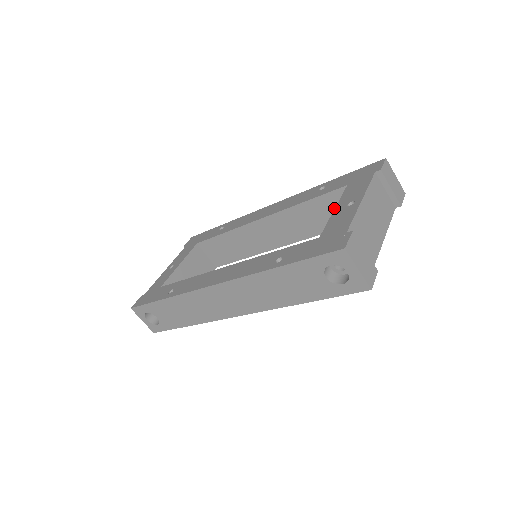
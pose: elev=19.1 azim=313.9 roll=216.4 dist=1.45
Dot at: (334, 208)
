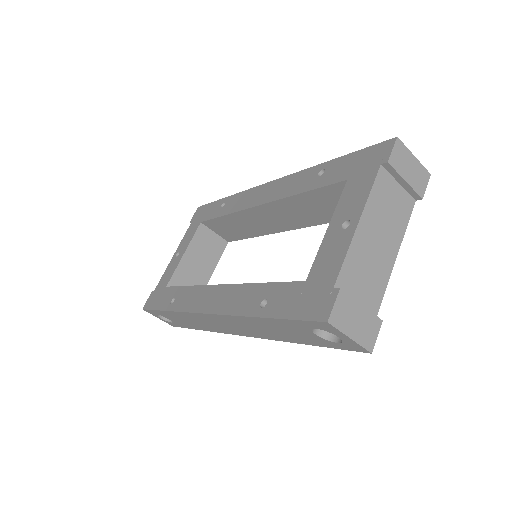
Dot at: (337, 200)
